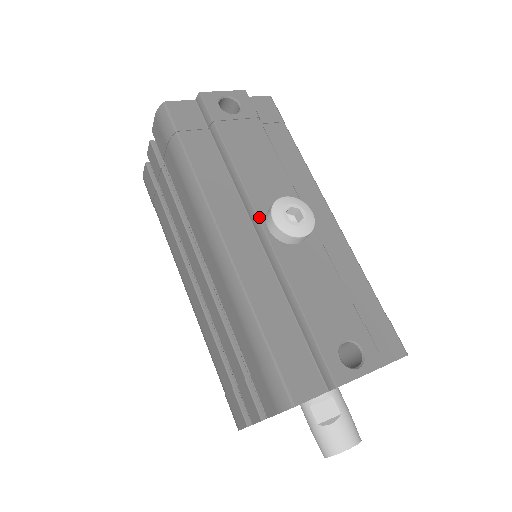
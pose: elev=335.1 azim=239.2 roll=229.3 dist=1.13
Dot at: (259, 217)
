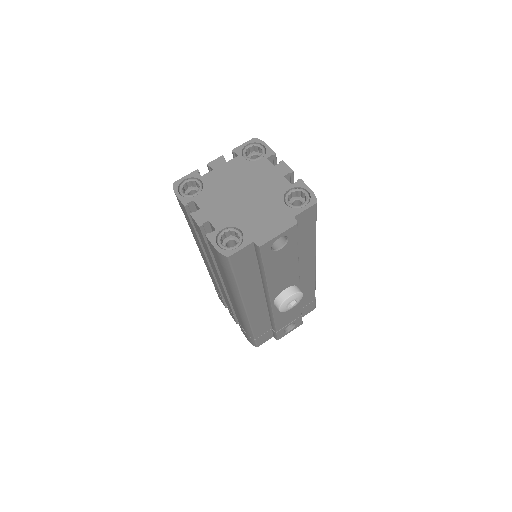
Dot at: (271, 301)
